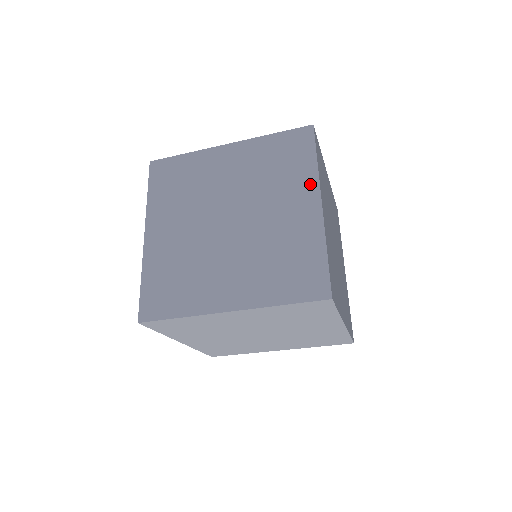
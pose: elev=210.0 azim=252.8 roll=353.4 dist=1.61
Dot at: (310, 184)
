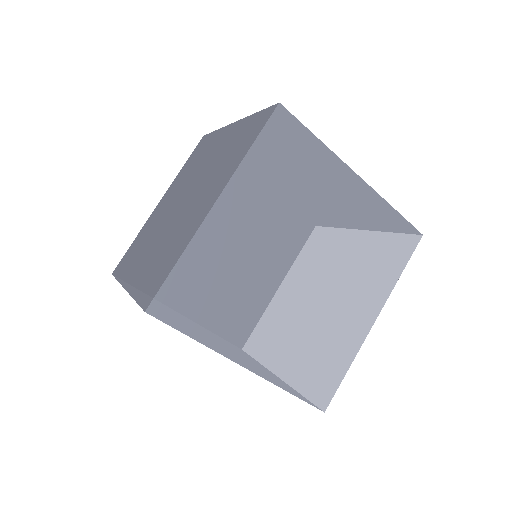
Dot at: (382, 294)
